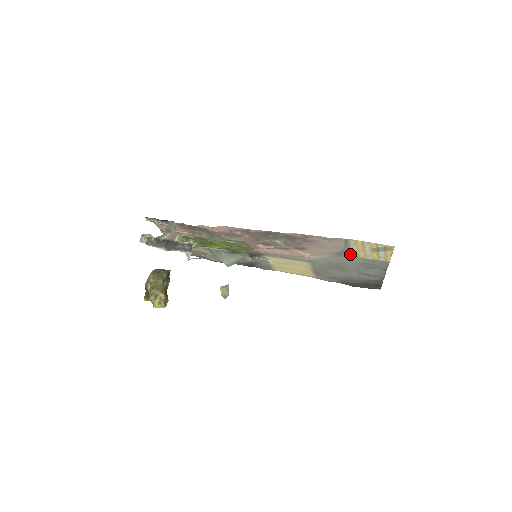
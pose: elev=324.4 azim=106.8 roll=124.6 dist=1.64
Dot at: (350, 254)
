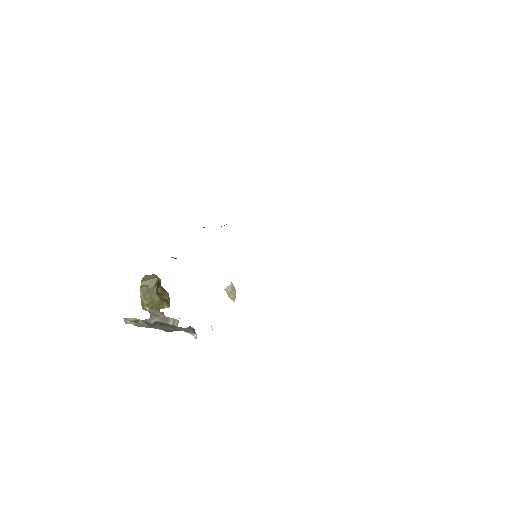
Dot at: occluded
